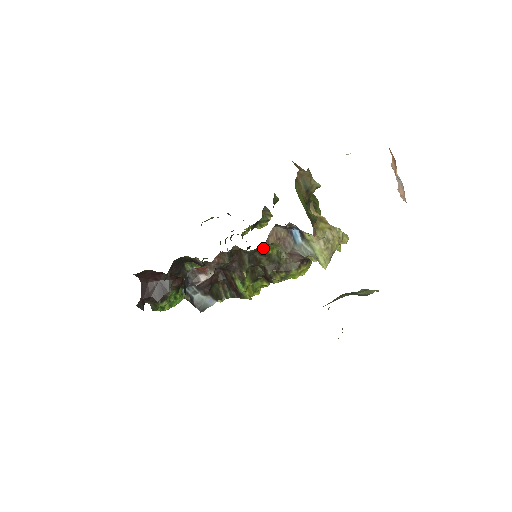
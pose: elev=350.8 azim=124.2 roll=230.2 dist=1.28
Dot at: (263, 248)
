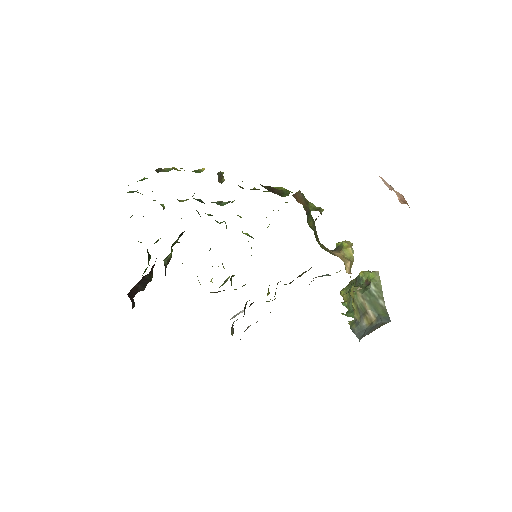
Dot at: occluded
